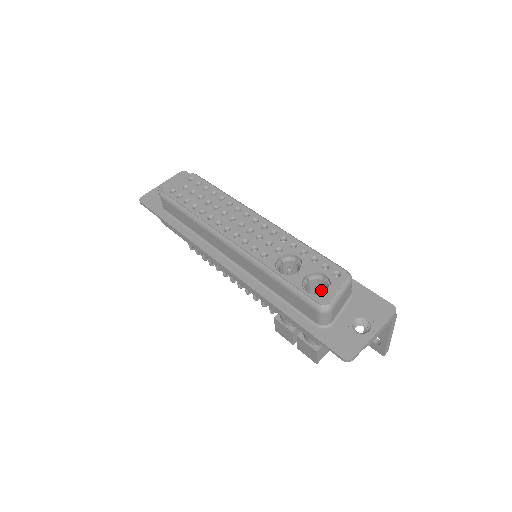
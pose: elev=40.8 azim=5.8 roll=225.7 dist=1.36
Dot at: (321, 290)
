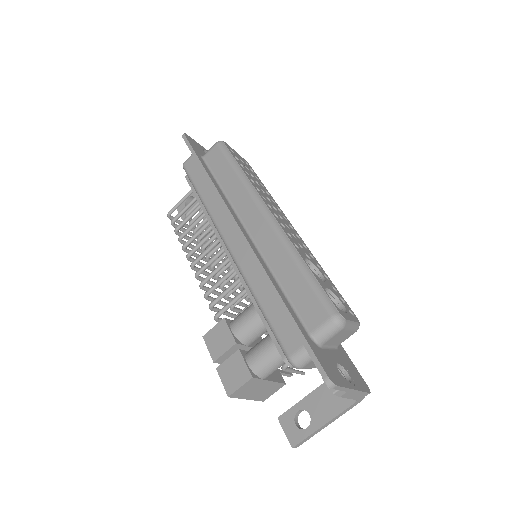
Dot at: occluded
